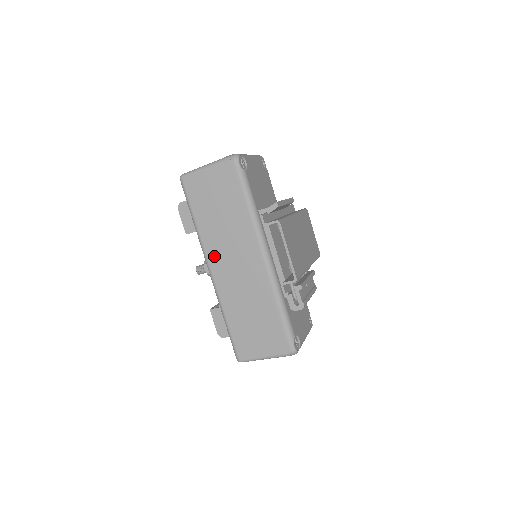
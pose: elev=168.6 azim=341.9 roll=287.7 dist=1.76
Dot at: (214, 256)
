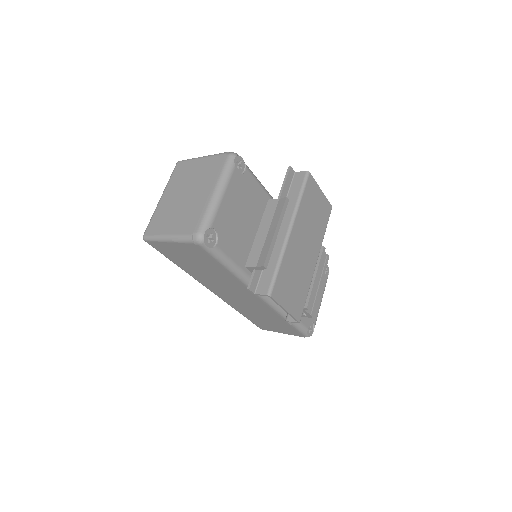
Dot at: (211, 287)
